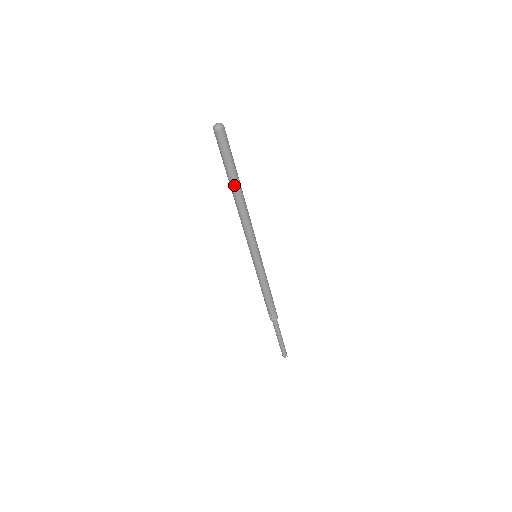
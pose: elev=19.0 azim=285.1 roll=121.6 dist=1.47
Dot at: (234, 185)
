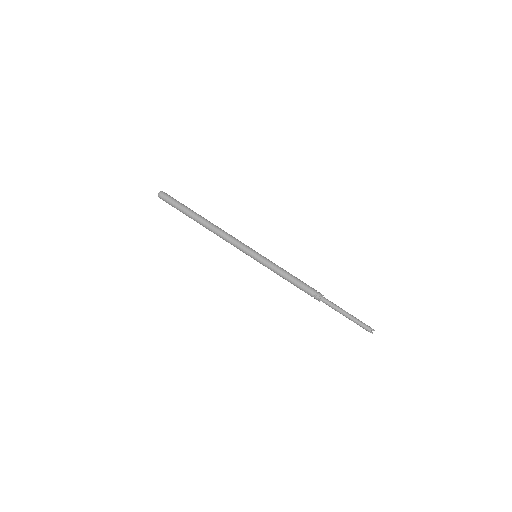
Dot at: (195, 219)
